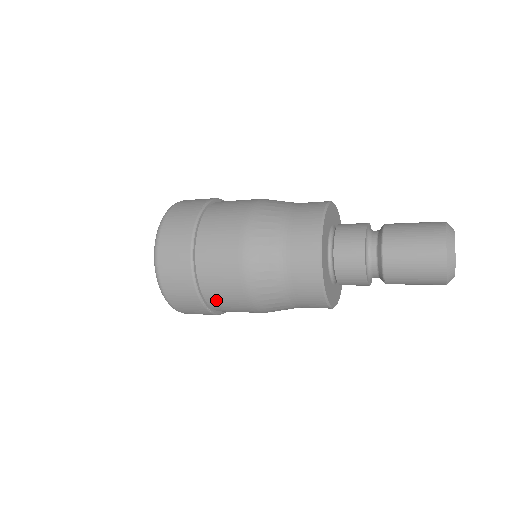
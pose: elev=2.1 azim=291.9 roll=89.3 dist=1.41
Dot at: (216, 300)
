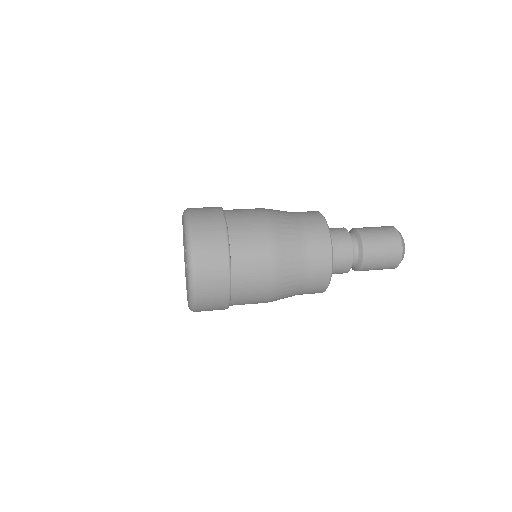
Dot at: (241, 300)
